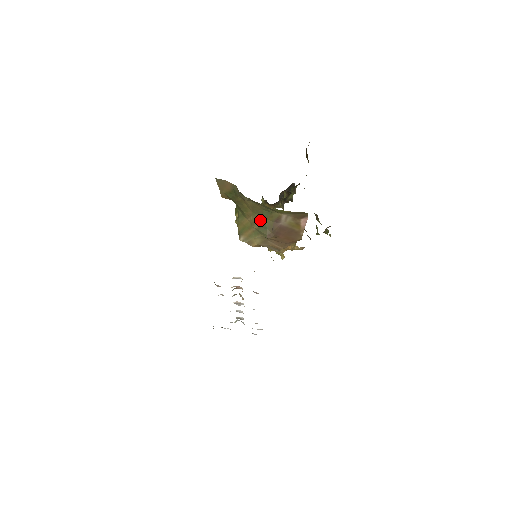
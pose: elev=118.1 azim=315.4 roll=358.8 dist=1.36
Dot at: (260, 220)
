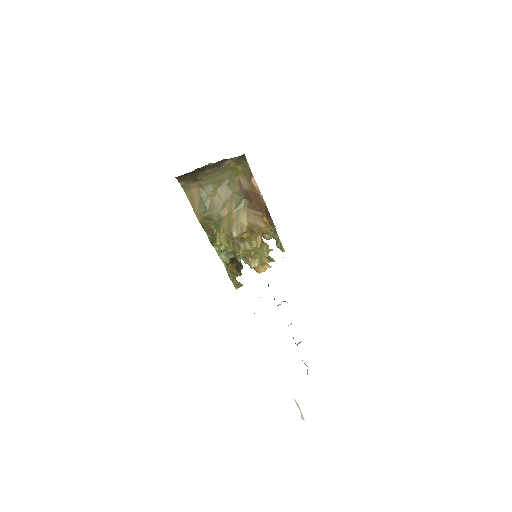
Dot at: (232, 199)
